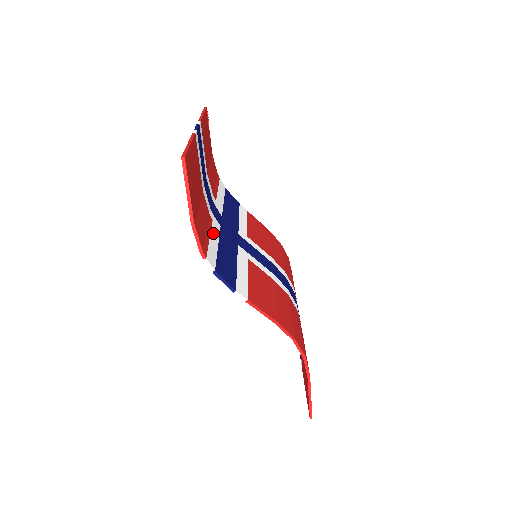
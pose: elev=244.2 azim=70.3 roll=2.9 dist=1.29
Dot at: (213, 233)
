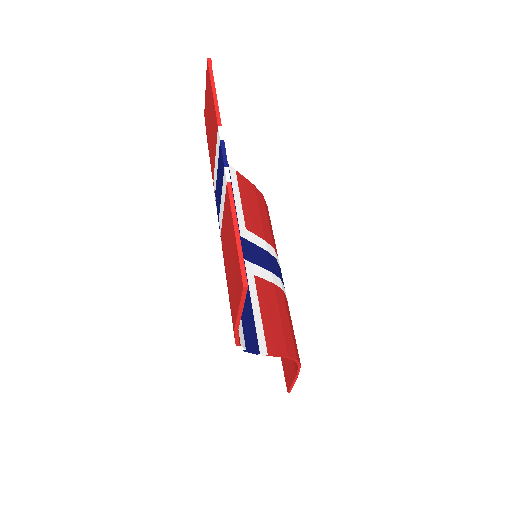
Dot at: occluded
